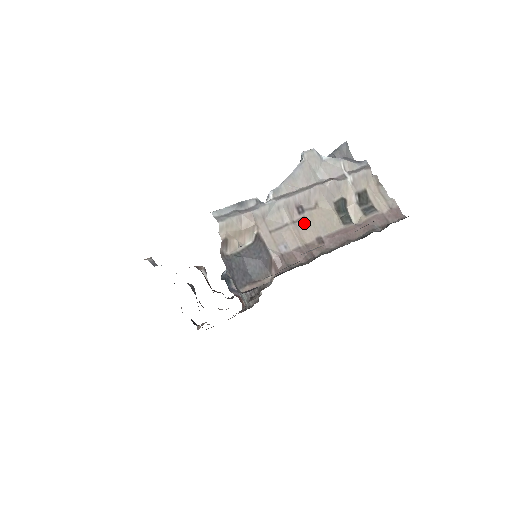
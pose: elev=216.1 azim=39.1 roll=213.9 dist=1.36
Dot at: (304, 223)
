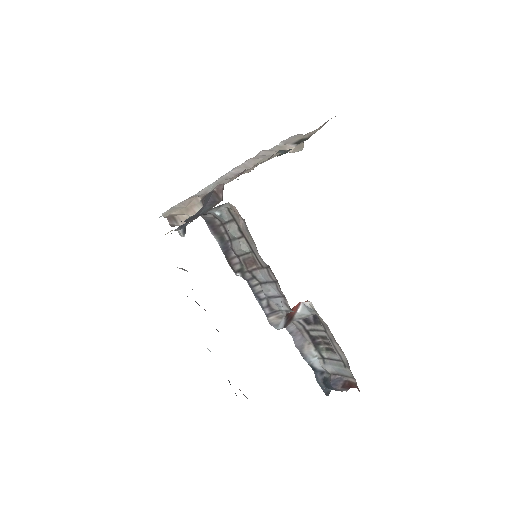
Dot at: occluded
